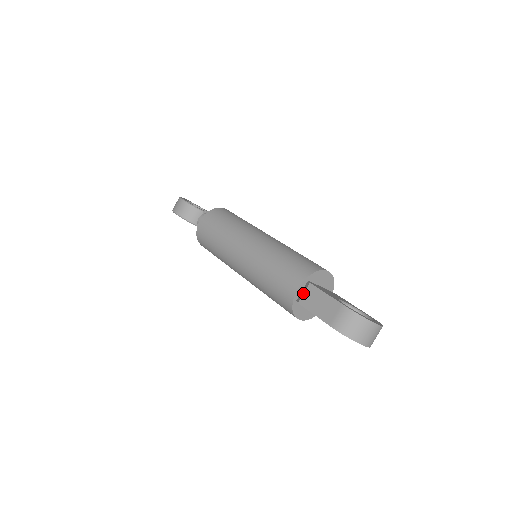
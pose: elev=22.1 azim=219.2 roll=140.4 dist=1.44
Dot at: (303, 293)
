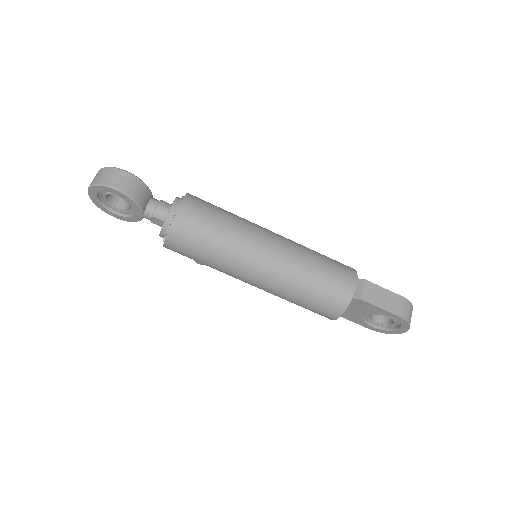
Dot at: (362, 289)
